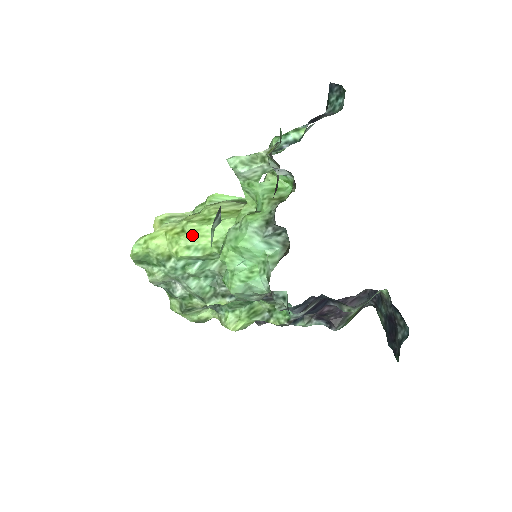
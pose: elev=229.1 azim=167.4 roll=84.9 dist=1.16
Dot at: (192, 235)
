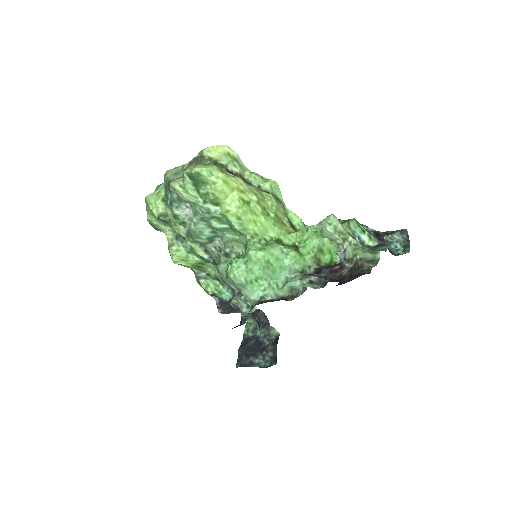
Dot at: (251, 214)
